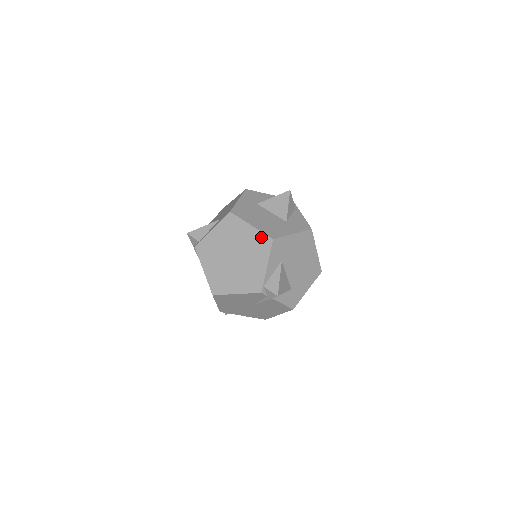
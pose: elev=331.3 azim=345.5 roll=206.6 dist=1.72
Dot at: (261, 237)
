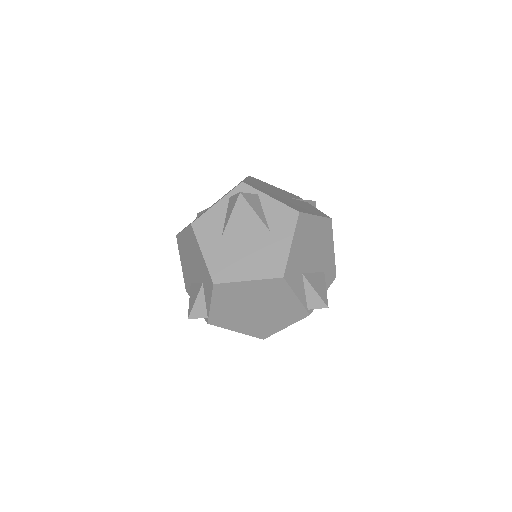
Dot at: (269, 283)
